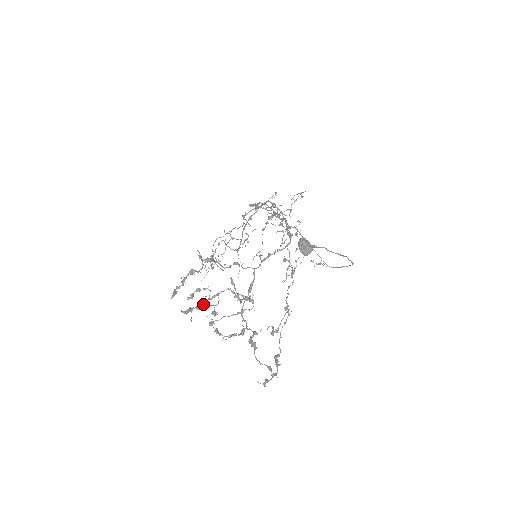
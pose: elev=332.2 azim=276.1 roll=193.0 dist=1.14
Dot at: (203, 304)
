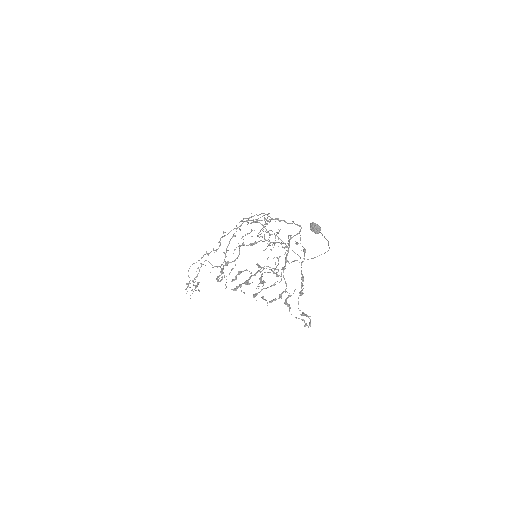
Dot at: (248, 280)
